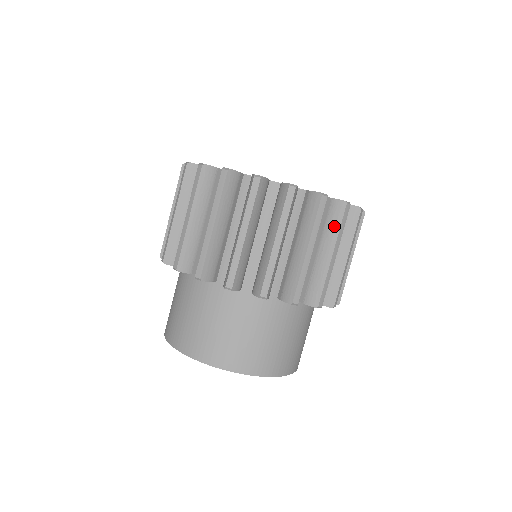
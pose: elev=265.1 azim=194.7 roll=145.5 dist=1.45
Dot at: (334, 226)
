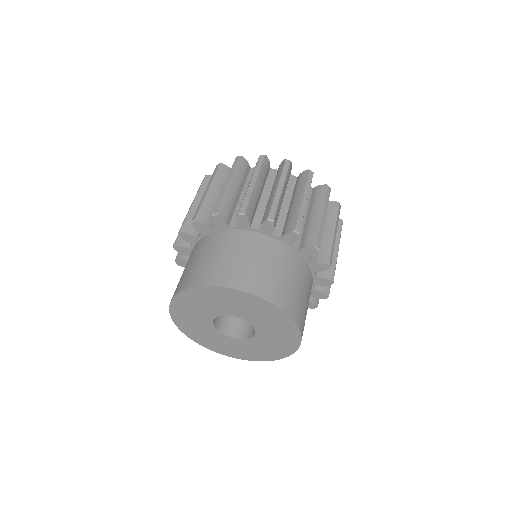
Dot at: (337, 232)
